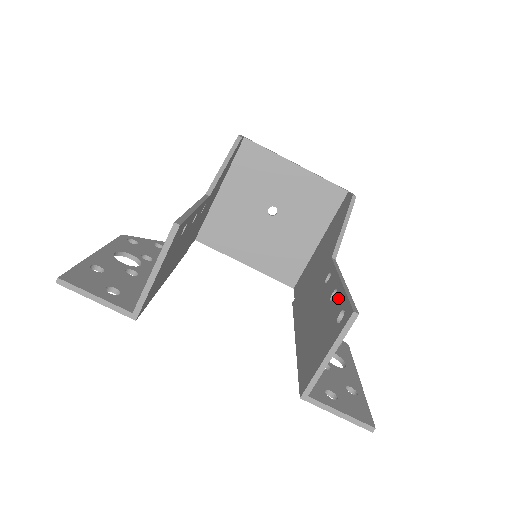
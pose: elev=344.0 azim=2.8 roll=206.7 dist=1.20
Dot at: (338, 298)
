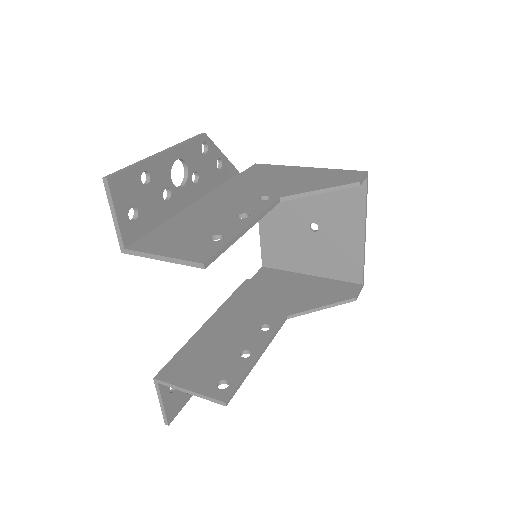
Dot at: (241, 365)
